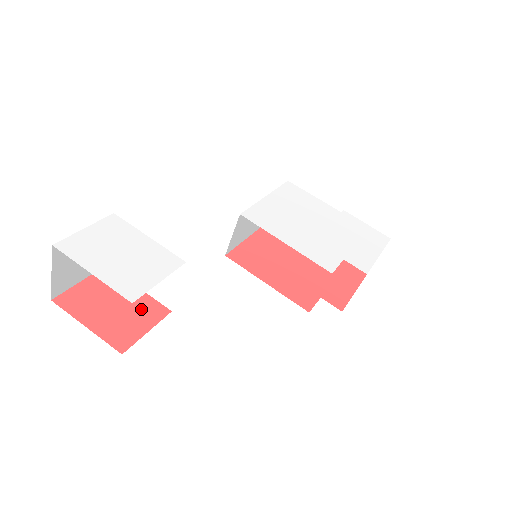
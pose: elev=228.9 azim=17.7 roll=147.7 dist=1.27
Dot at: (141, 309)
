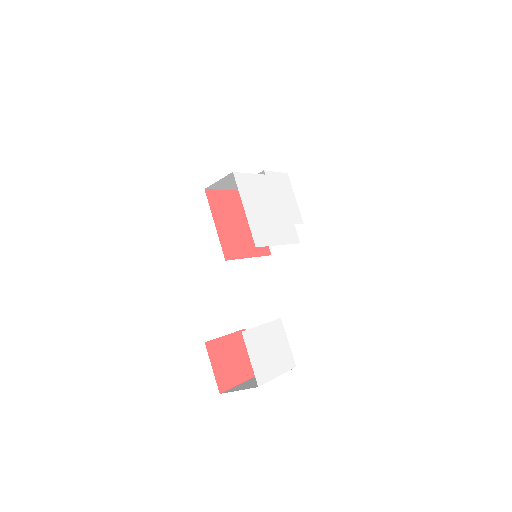
Dot at: (240, 345)
